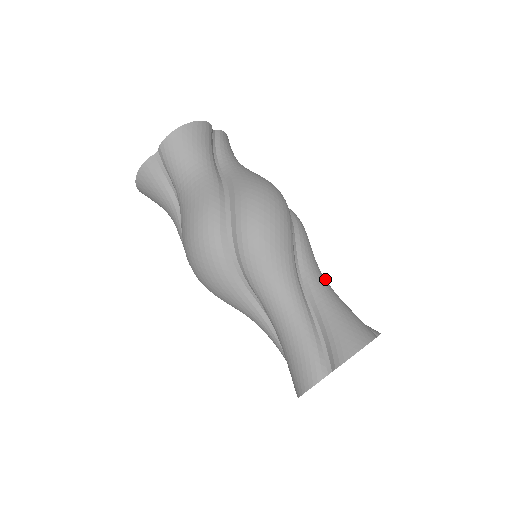
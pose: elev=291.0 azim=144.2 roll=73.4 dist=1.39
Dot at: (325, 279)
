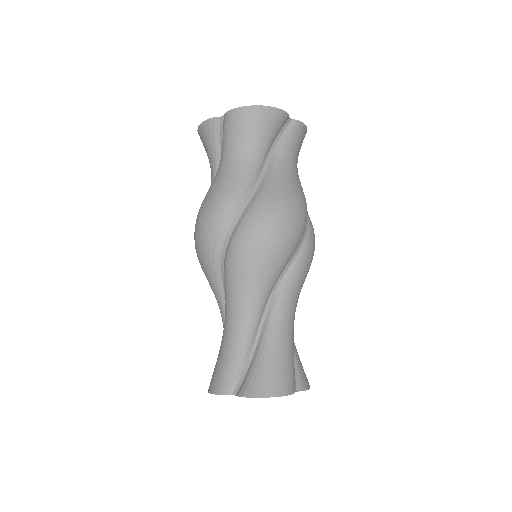
Dot at: (293, 316)
